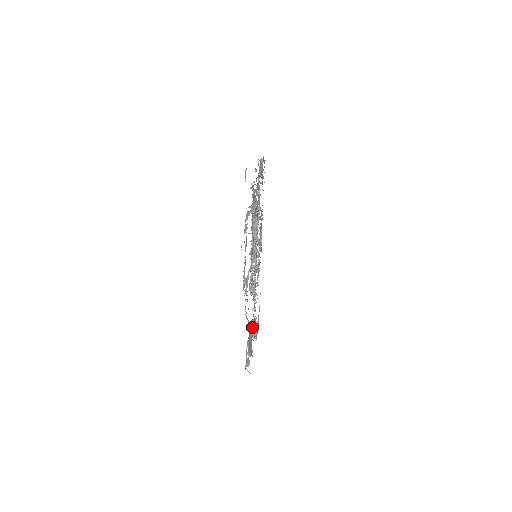
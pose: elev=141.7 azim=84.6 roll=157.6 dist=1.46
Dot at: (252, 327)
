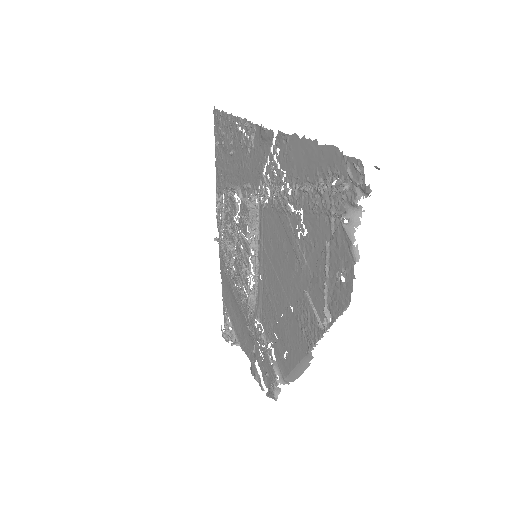
Dot at: (270, 346)
